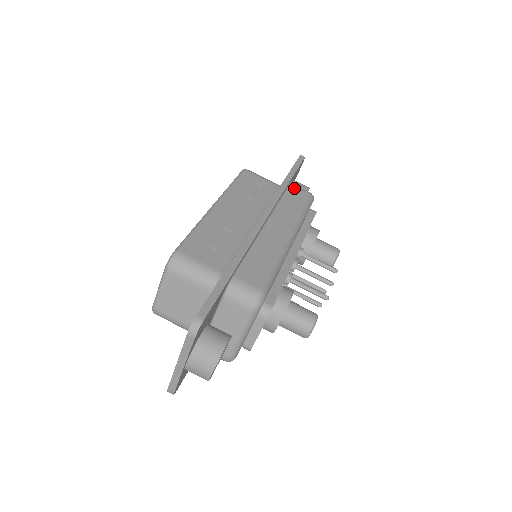
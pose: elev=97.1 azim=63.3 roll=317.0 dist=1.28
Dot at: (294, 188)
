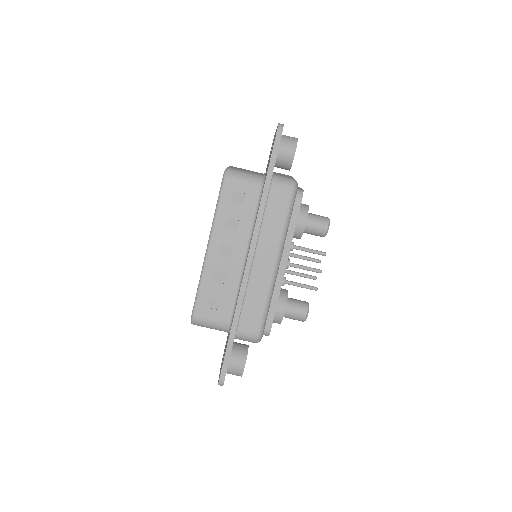
Dot at: (275, 189)
